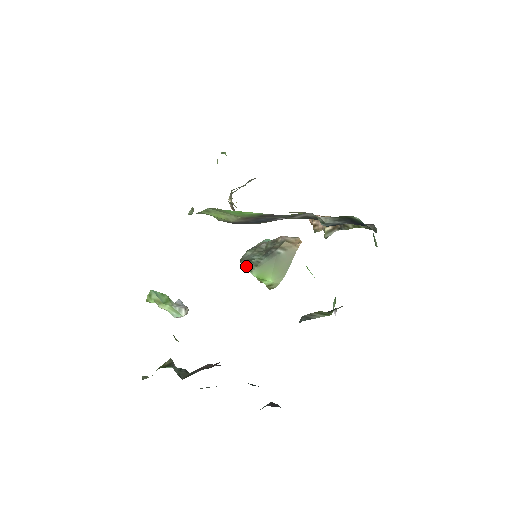
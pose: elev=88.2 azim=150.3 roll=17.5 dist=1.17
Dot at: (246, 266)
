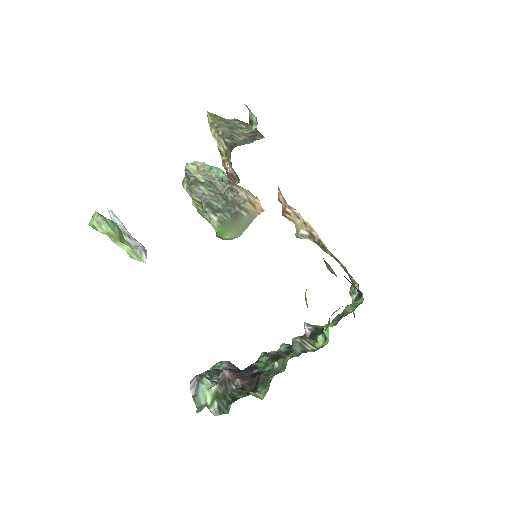
Dot at: (207, 214)
